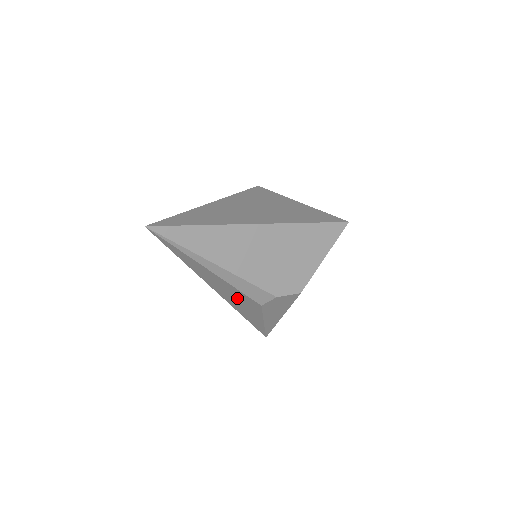
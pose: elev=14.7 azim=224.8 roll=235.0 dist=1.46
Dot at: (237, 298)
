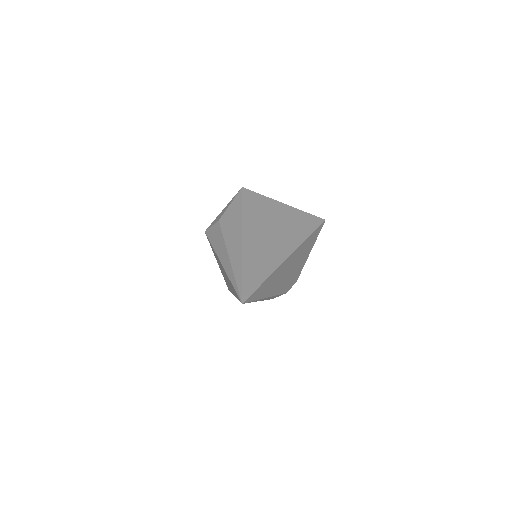
Dot at: occluded
